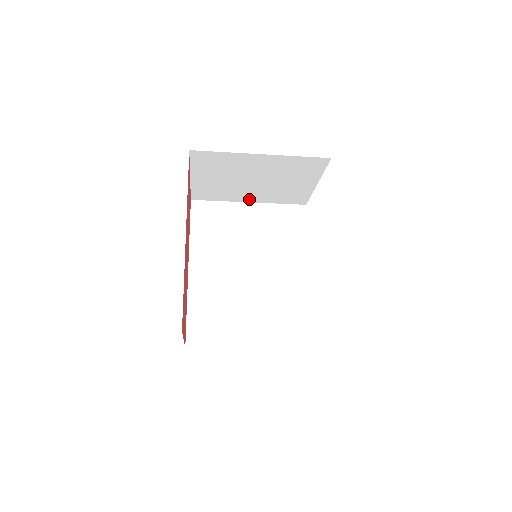
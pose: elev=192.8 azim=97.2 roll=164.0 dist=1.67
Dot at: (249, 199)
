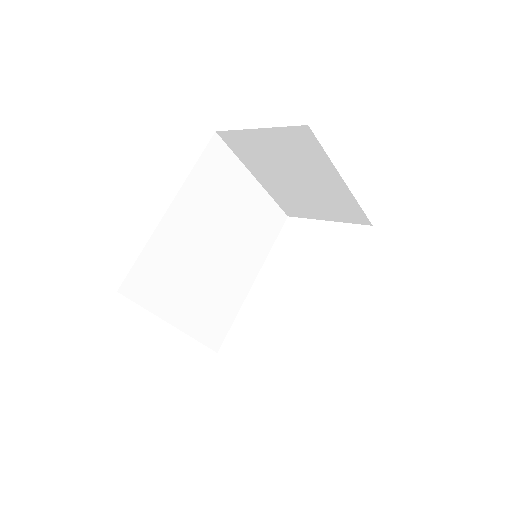
Dot at: (260, 177)
